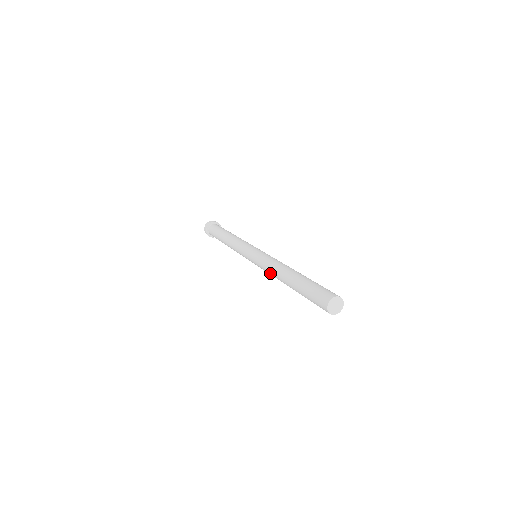
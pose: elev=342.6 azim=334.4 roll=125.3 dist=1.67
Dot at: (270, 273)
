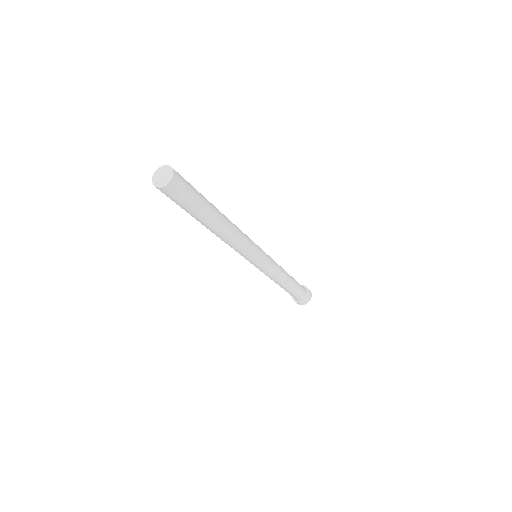
Dot at: (226, 243)
